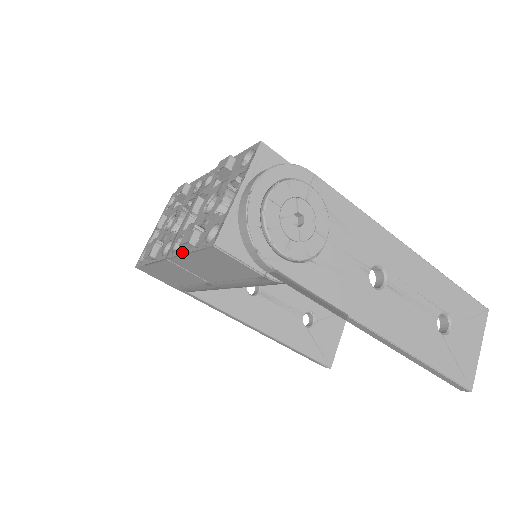
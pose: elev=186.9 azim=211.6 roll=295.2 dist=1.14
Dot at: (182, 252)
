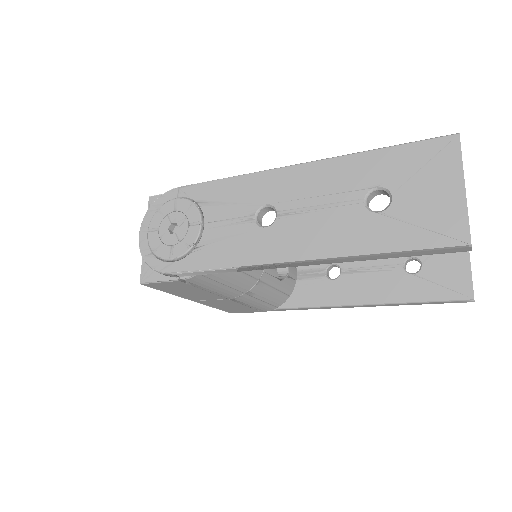
Dot at: occluded
